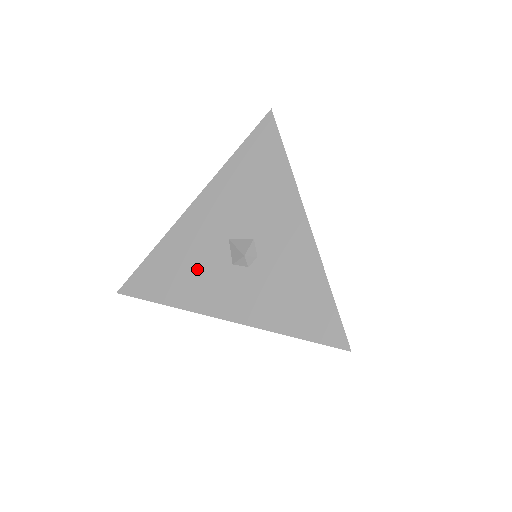
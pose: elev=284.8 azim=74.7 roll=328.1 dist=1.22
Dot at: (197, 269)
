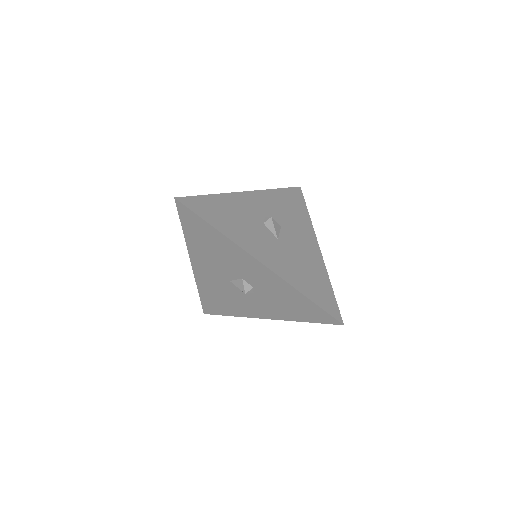
Dot at: (229, 298)
